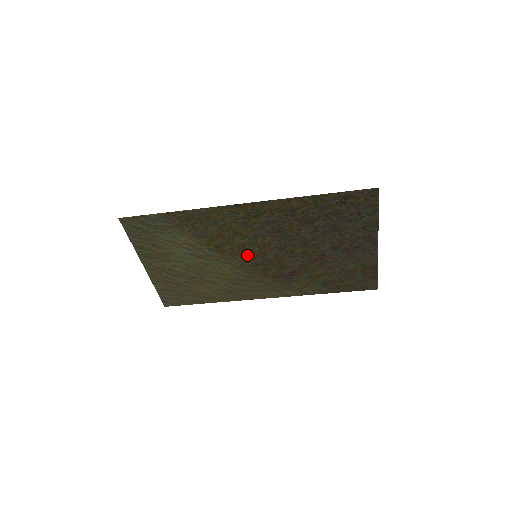
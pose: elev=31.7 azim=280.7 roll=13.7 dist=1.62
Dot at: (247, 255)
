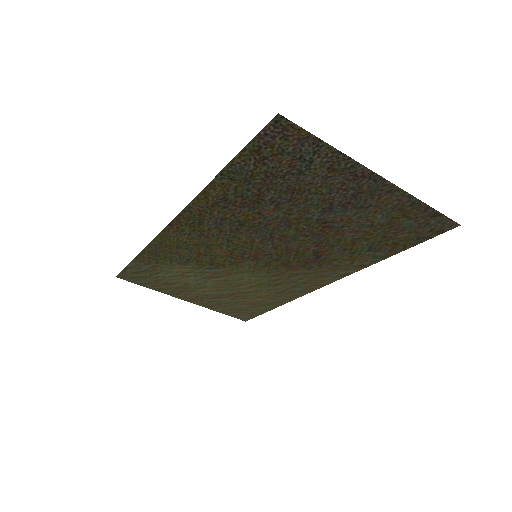
Dot at: (247, 259)
